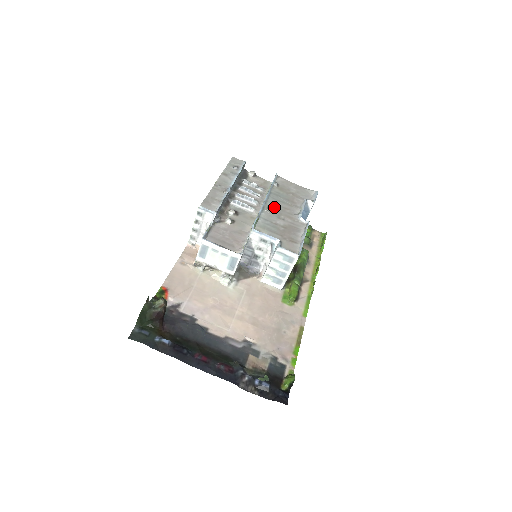
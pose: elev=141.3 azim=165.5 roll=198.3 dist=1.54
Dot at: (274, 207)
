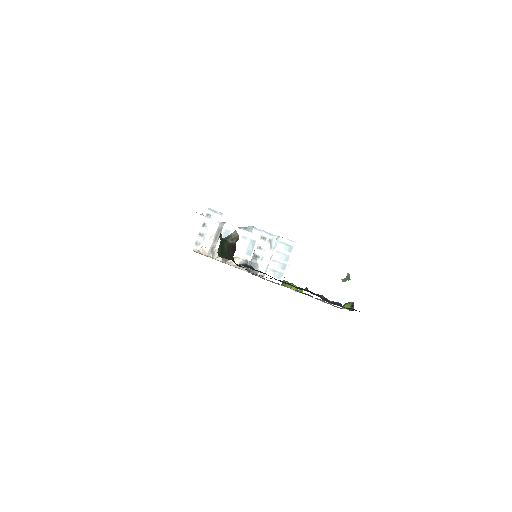
Dot at: occluded
